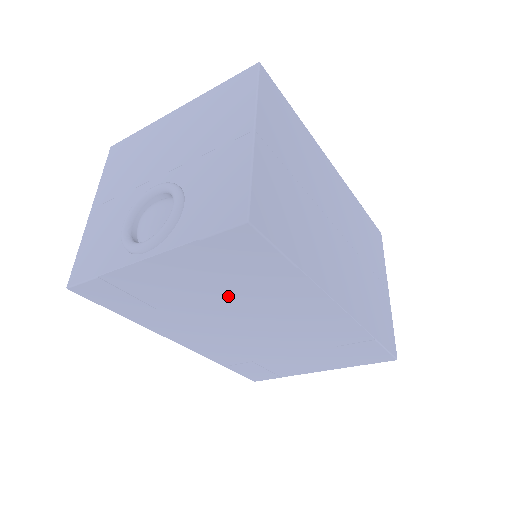
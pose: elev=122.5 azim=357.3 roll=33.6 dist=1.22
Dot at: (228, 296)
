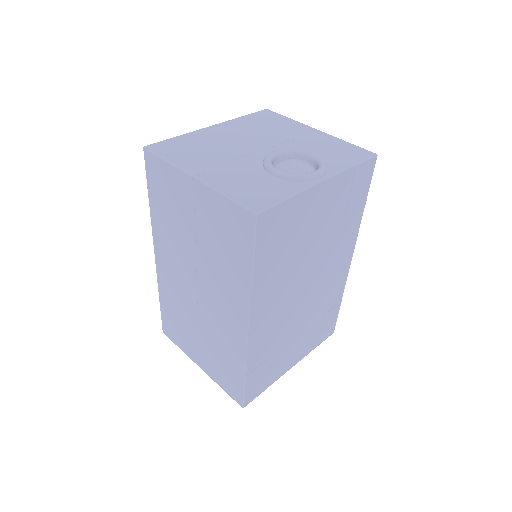
Dot at: (325, 238)
